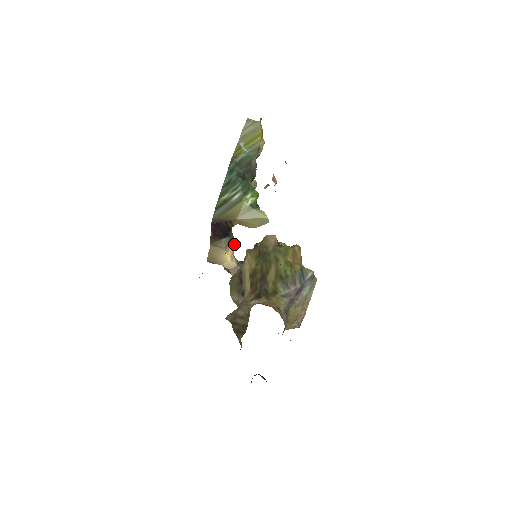
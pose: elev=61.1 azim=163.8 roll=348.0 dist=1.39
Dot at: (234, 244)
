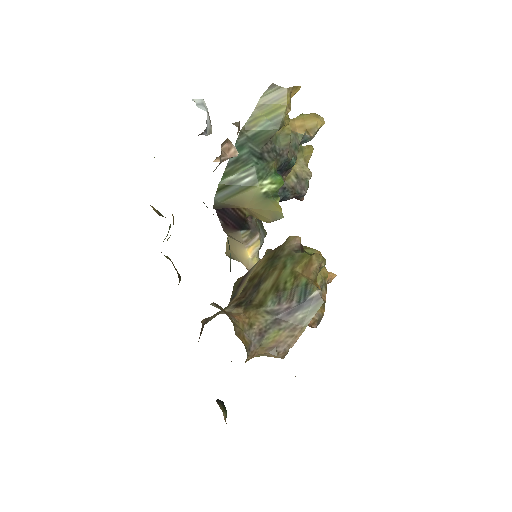
Dot at: (261, 241)
